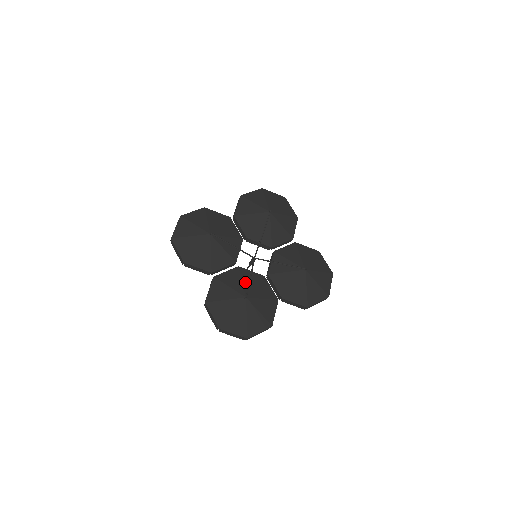
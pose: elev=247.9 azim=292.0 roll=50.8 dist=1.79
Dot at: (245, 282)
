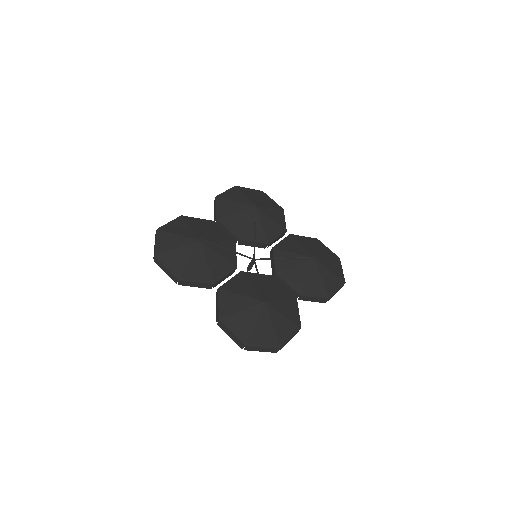
Dot at: (256, 286)
